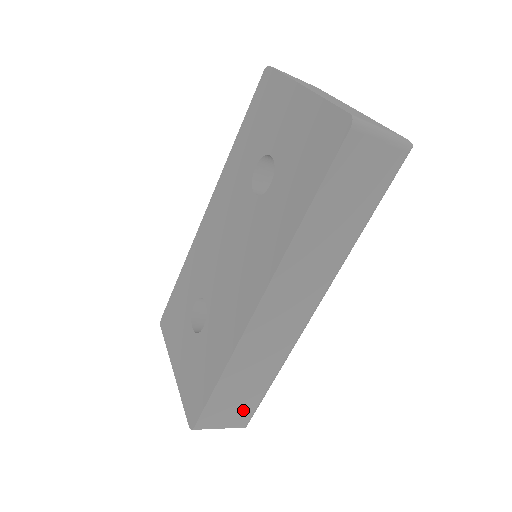
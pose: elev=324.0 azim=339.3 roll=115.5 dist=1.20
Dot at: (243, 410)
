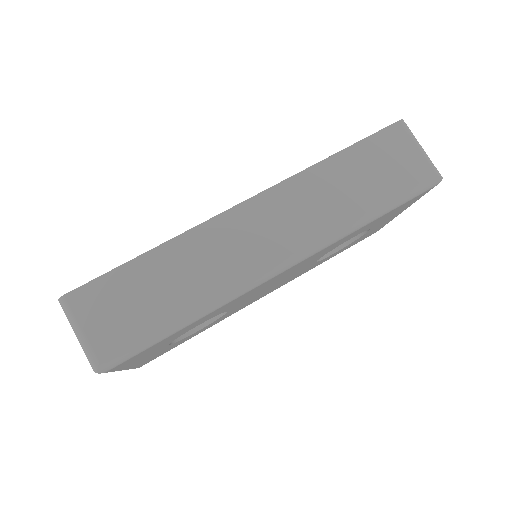
Dot at: (122, 331)
